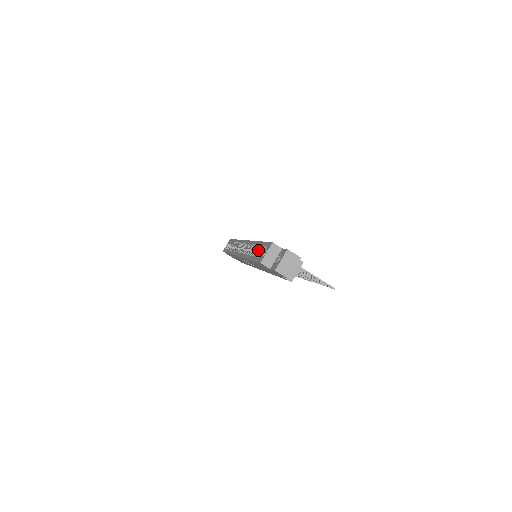
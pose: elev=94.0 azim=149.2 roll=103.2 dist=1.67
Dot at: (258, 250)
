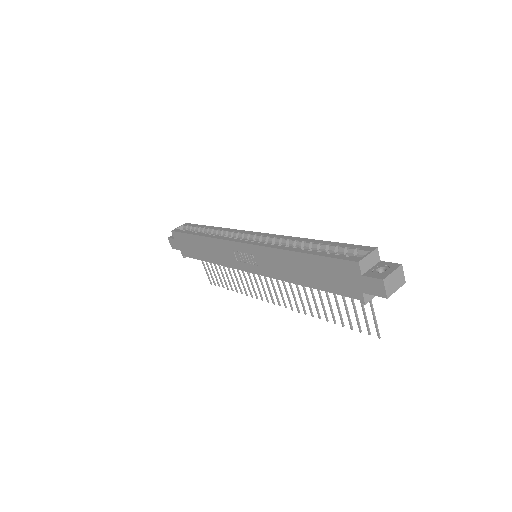
Dot at: (313, 248)
